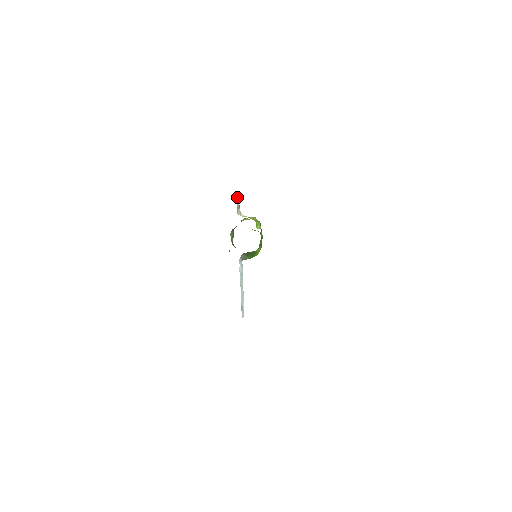
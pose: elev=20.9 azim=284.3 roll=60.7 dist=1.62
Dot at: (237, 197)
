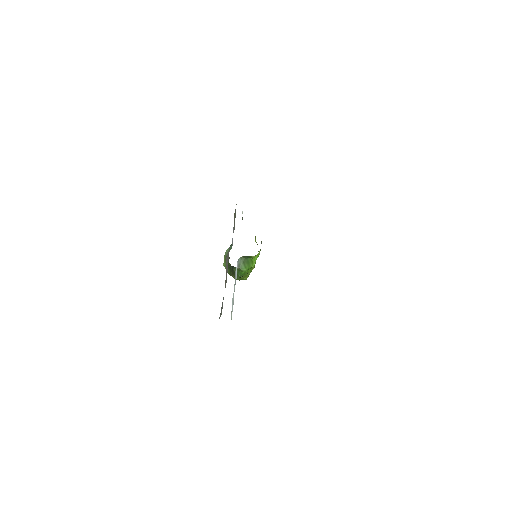
Dot at: (242, 213)
